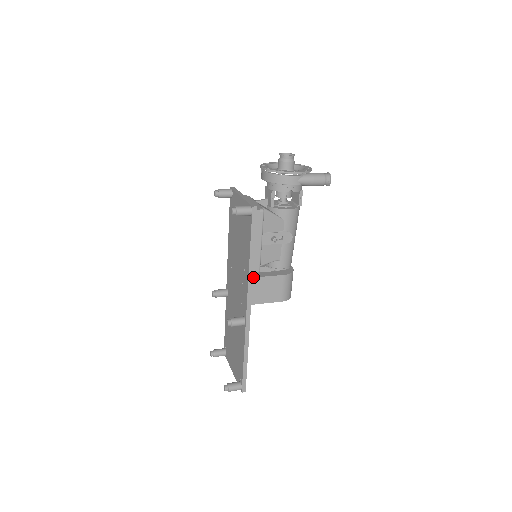
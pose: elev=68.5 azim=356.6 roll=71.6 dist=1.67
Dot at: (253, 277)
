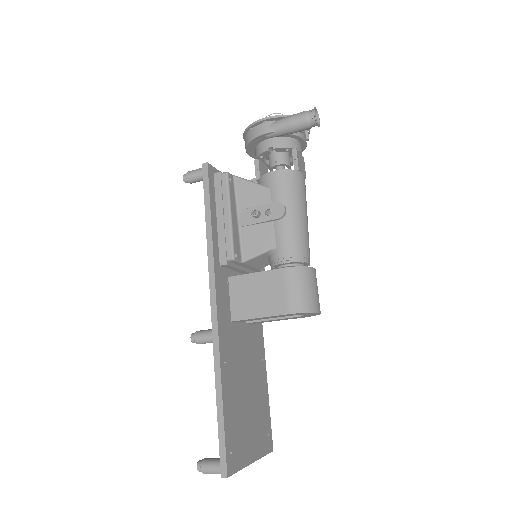
Dot at: (238, 275)
